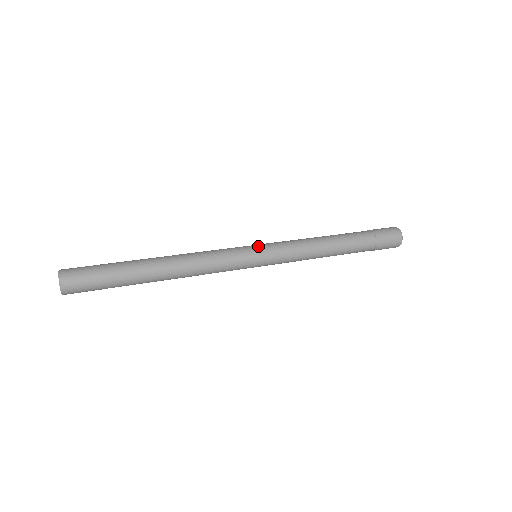
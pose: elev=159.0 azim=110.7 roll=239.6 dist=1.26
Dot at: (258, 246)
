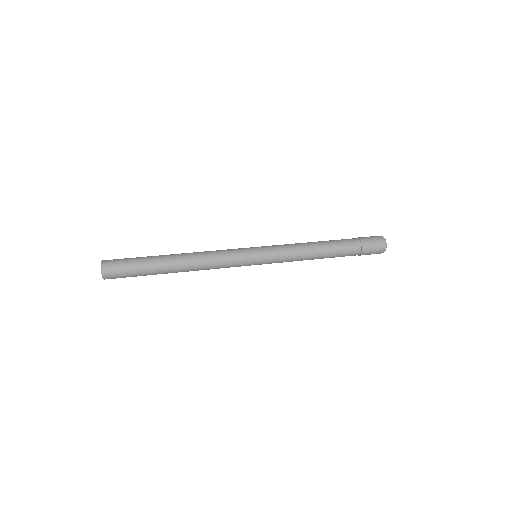
Dot at: (258, 249)
